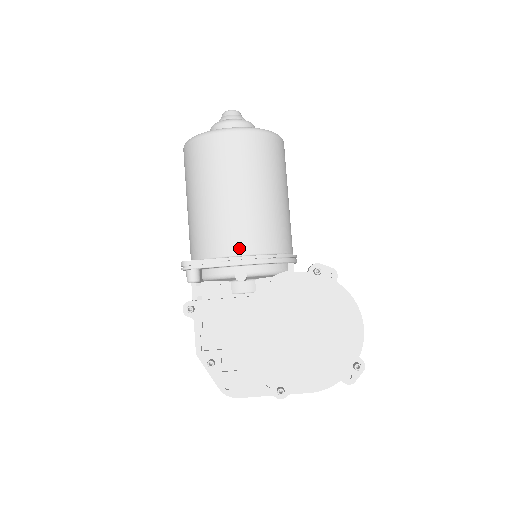
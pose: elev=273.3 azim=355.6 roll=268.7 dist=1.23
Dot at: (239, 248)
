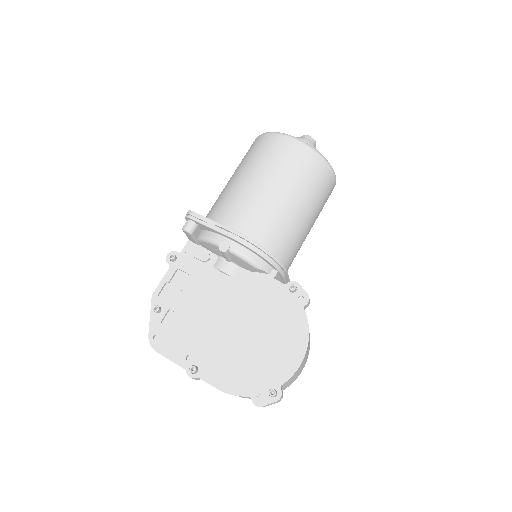
Dot at: (237, 224)
